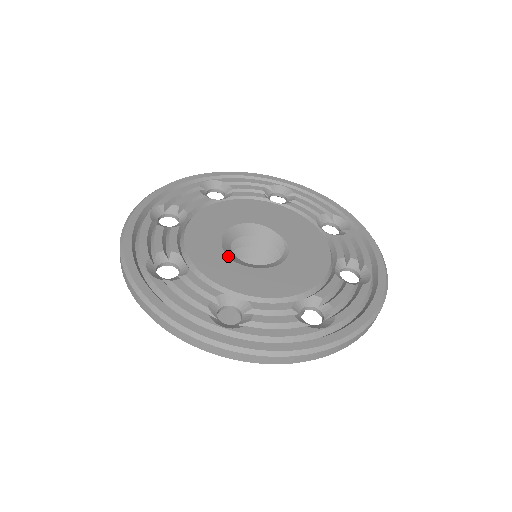
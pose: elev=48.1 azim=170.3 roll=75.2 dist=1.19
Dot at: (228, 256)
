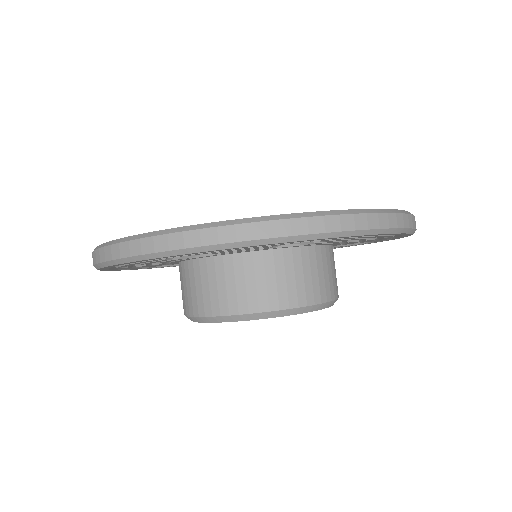
Dot at: occluded
